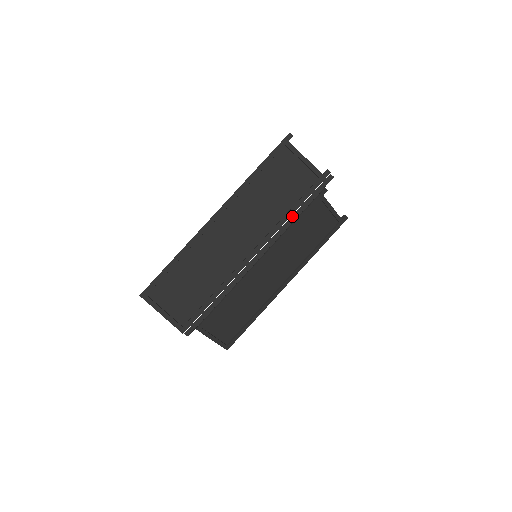
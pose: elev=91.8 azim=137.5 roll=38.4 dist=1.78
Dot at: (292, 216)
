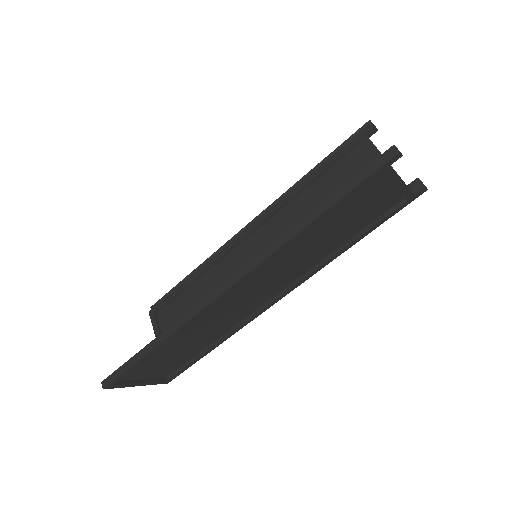
Dot at: occluded
